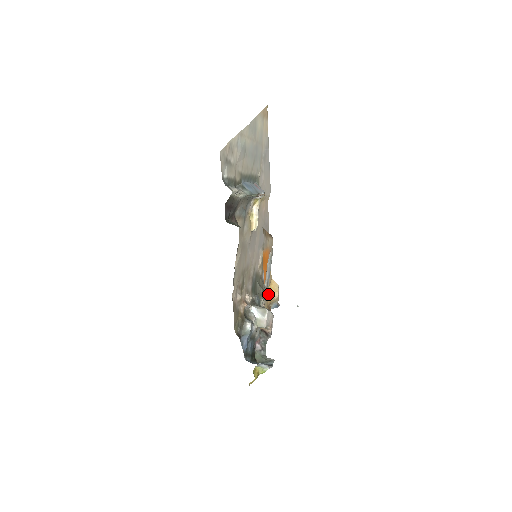
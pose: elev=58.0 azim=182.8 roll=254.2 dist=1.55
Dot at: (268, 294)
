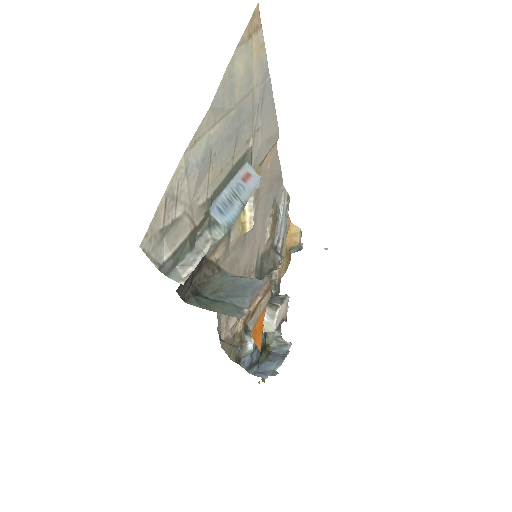
Dot at: (286, 242)
